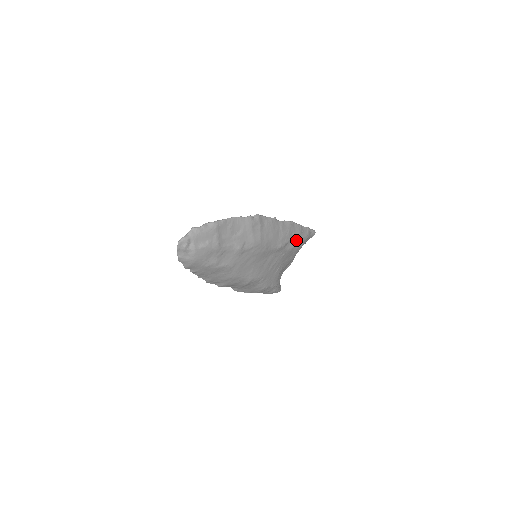
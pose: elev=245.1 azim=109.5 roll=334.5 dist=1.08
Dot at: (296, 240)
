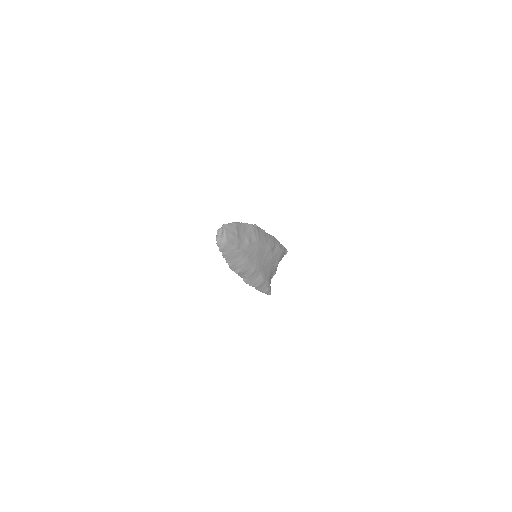
Dot at: (278, 249)
